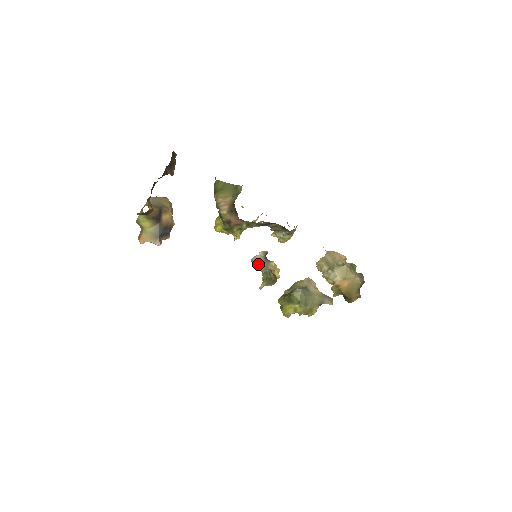
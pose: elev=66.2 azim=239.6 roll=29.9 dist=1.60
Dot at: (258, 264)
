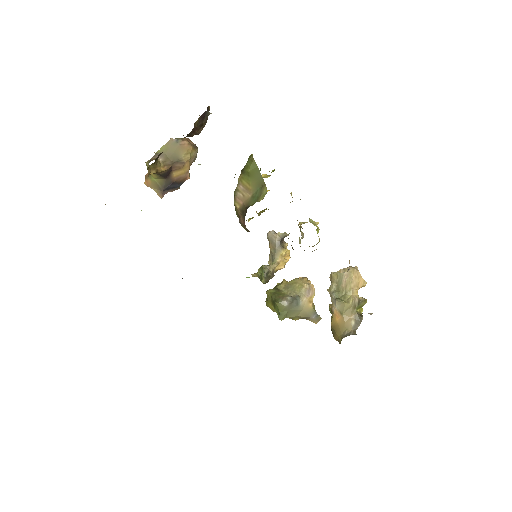
Dot at: (271, 242)
